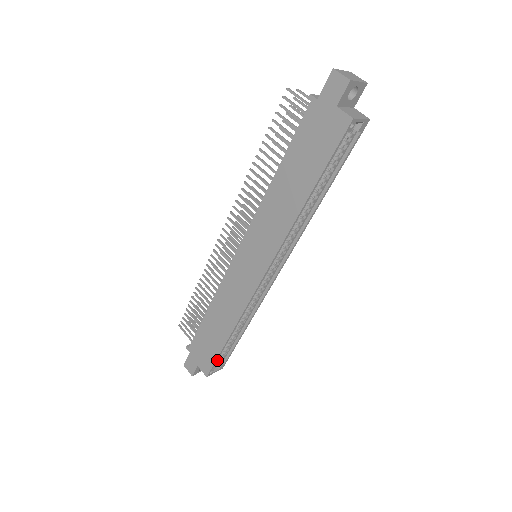
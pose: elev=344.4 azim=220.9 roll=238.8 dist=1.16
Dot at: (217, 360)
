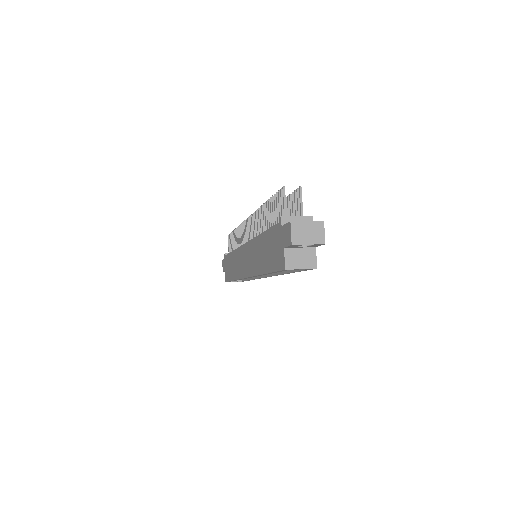
Dot at: occluded
